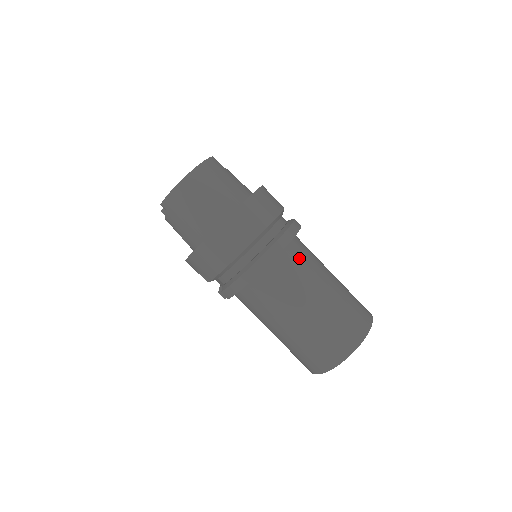
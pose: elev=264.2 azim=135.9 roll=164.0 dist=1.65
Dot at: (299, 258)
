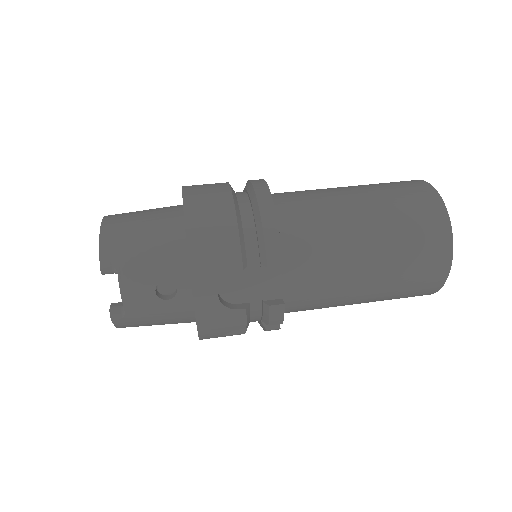
Dot at: occluded
